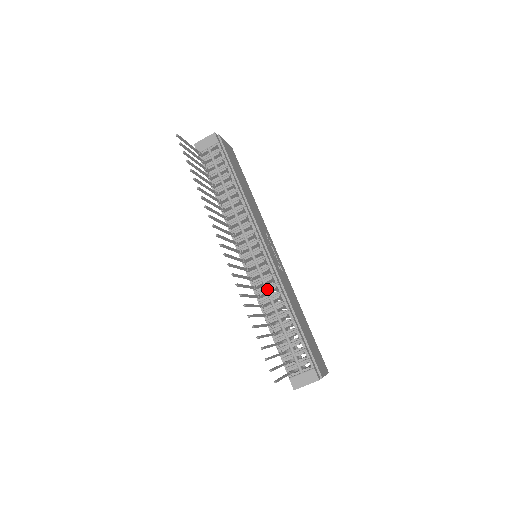
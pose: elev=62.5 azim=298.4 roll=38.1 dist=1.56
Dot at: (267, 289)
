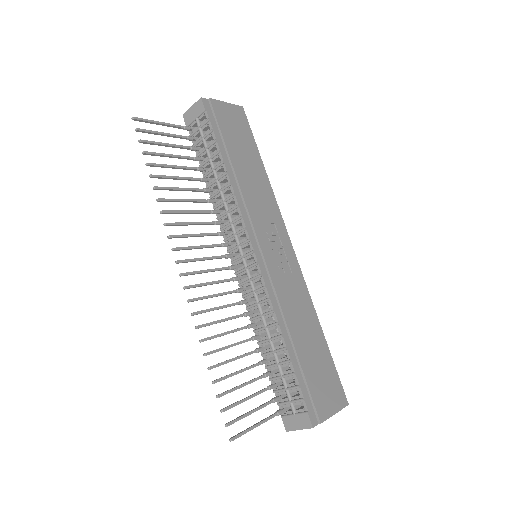
Dot at: (258, 304)
